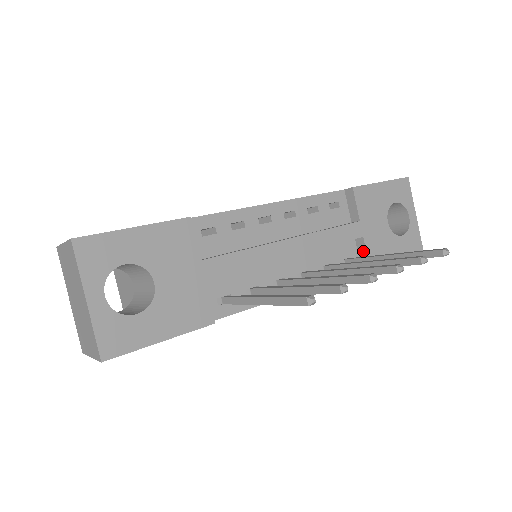
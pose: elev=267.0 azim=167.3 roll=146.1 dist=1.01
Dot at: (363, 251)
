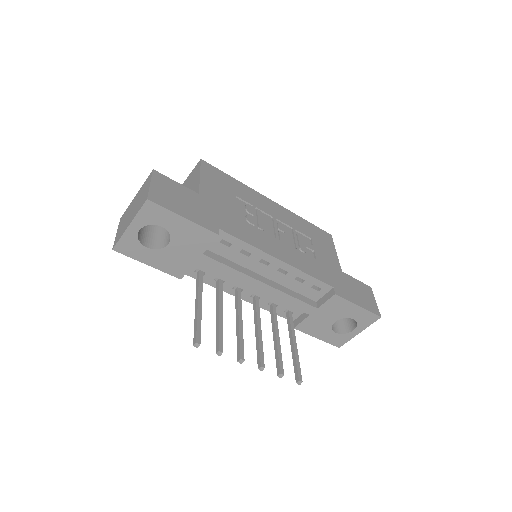
Dot at: (302, 318)
